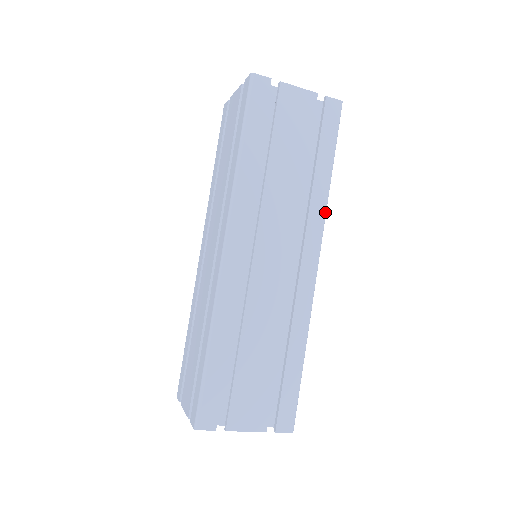
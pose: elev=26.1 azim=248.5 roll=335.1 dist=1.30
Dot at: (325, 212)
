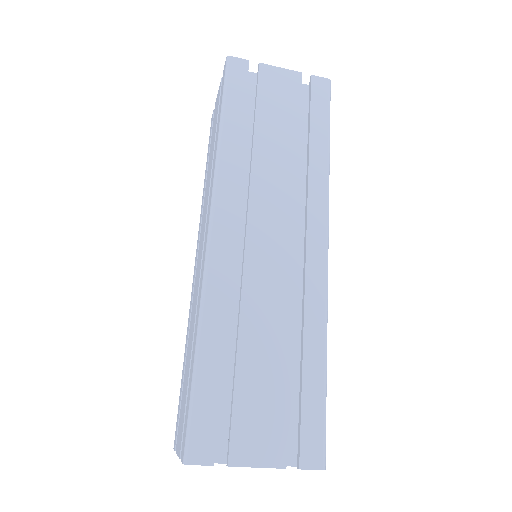
Dot at: (328, 188)
